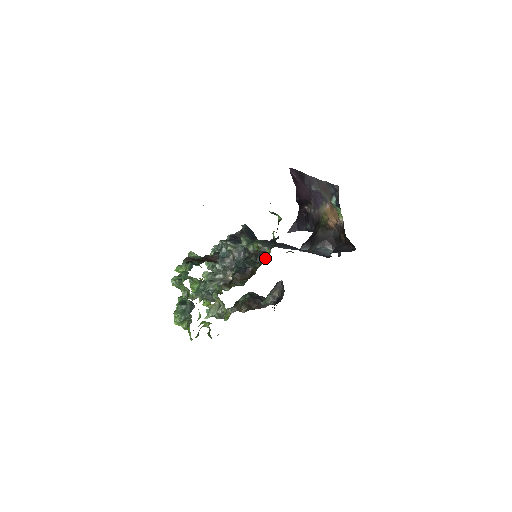
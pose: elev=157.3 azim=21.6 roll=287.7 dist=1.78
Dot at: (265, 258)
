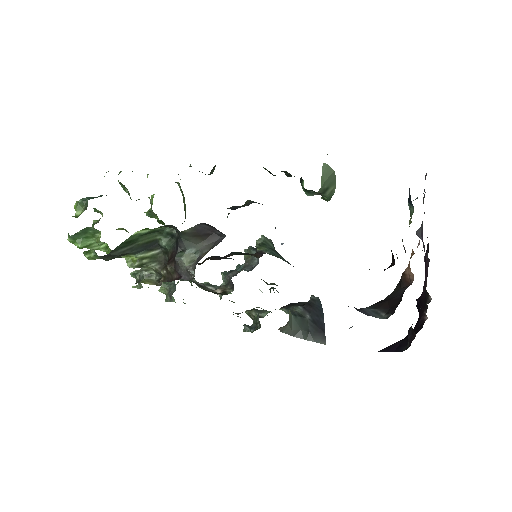
Dot at: (235, 207)
